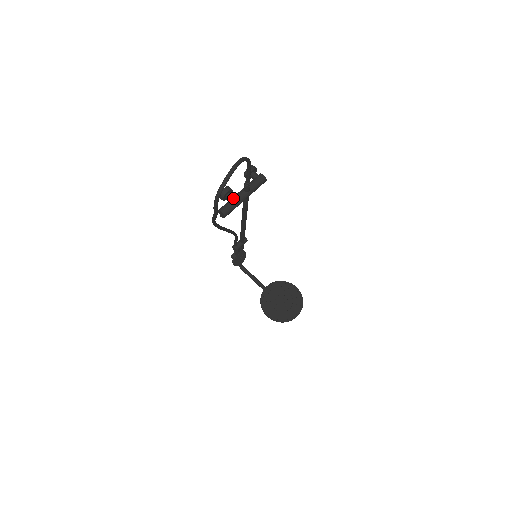
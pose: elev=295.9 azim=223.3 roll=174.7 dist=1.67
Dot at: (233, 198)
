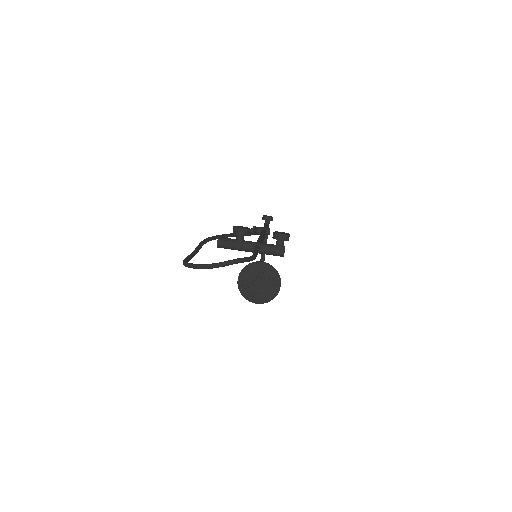
Dot at: (239, 243)
